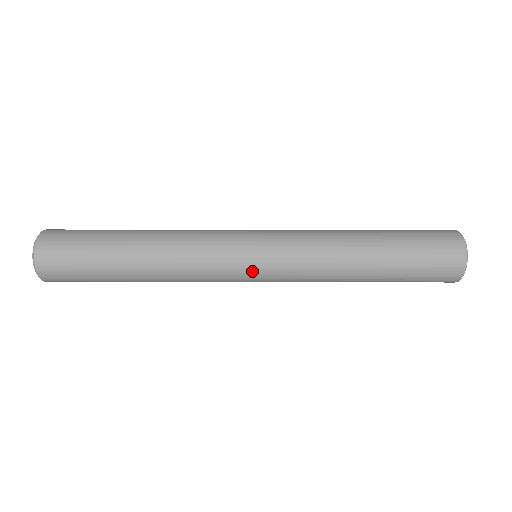
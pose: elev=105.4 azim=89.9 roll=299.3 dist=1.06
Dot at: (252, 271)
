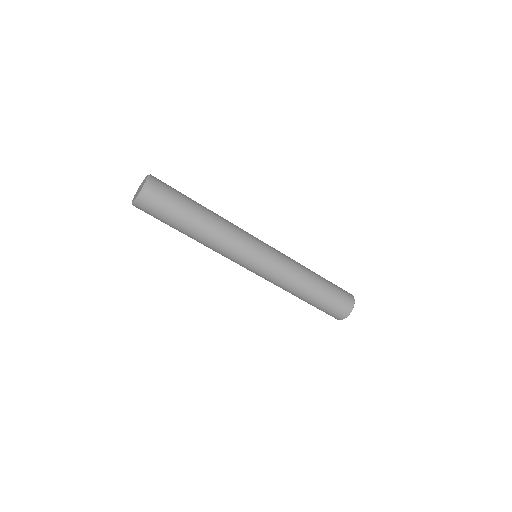
Dot at: (250, 268)
